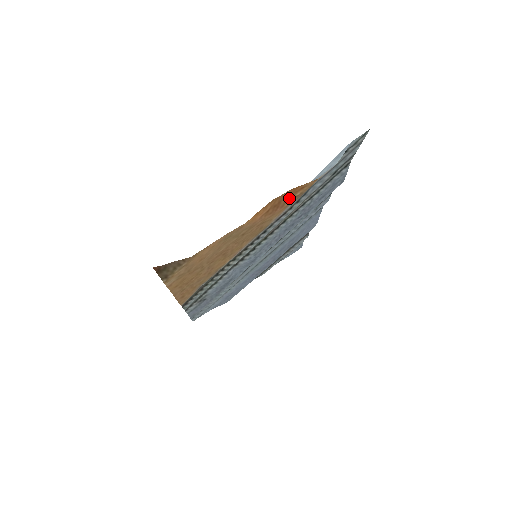
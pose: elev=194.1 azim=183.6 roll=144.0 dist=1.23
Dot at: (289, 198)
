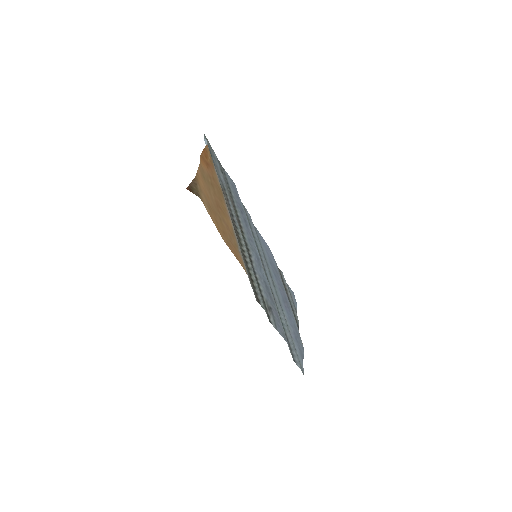
Dot at: (209, 162)
